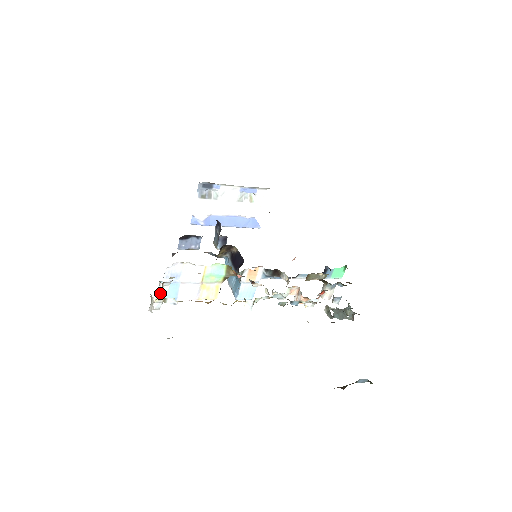
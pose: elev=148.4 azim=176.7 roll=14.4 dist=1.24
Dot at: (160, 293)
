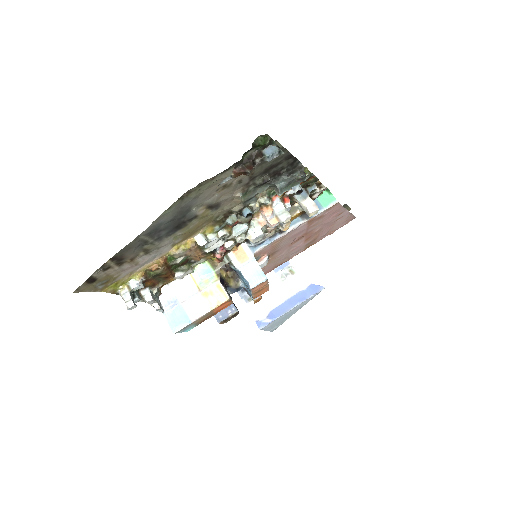
Dot at: (171, 324)
